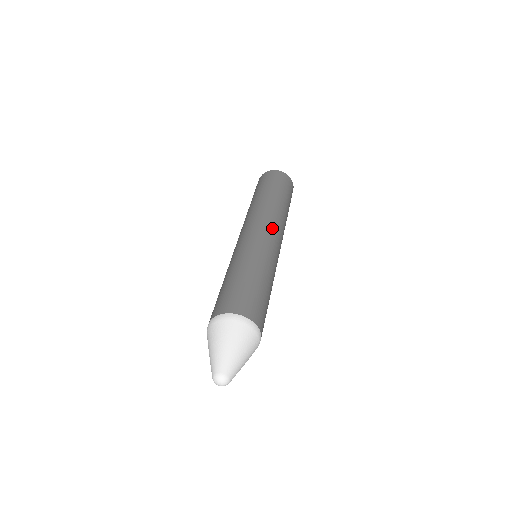
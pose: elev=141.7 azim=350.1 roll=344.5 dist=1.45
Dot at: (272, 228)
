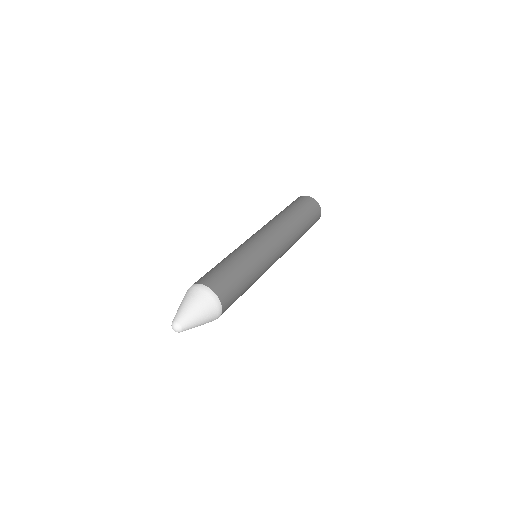
Dot at: (262, 231)
